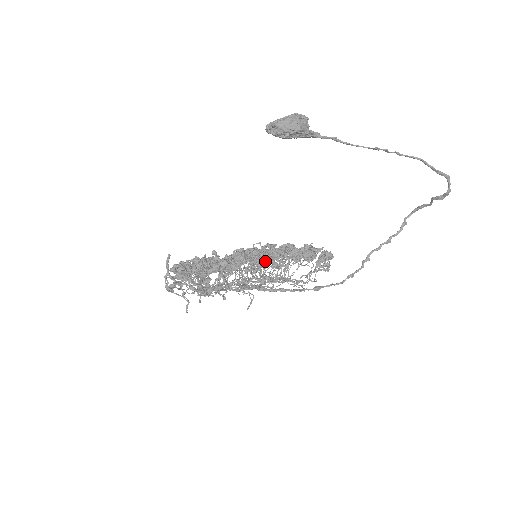
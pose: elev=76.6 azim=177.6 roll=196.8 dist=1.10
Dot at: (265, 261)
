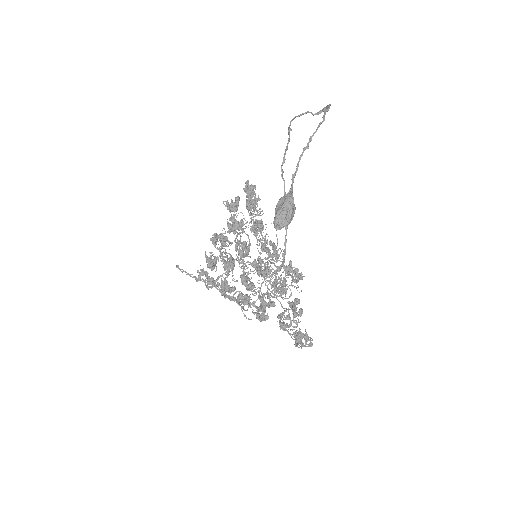
Dot at: (295, 269)
